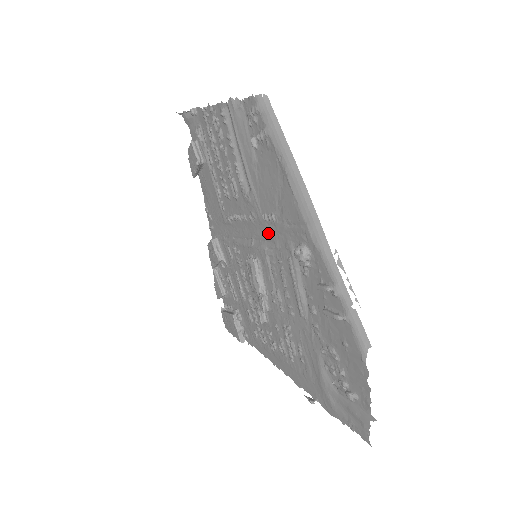
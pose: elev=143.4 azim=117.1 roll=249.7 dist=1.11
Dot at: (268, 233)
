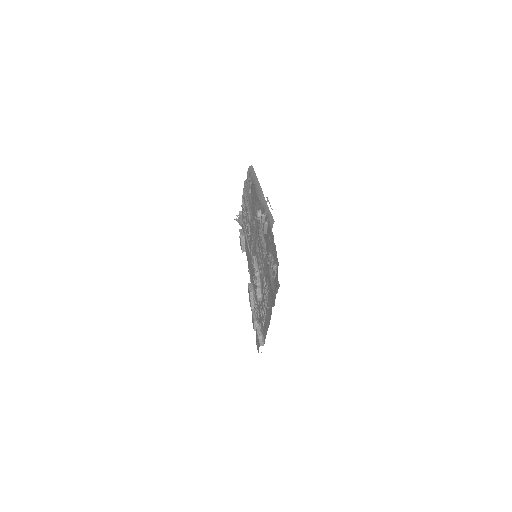
Dot at: (256, 231)
